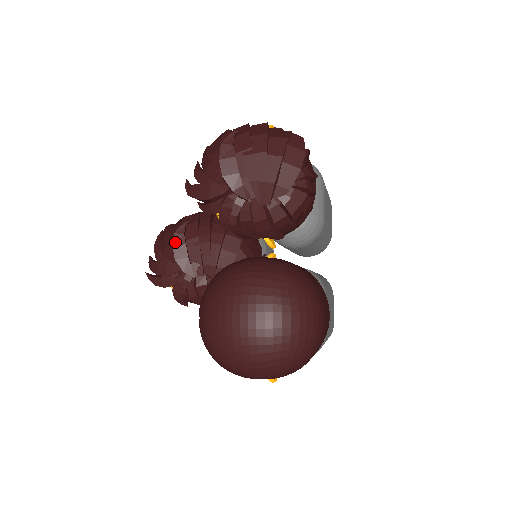
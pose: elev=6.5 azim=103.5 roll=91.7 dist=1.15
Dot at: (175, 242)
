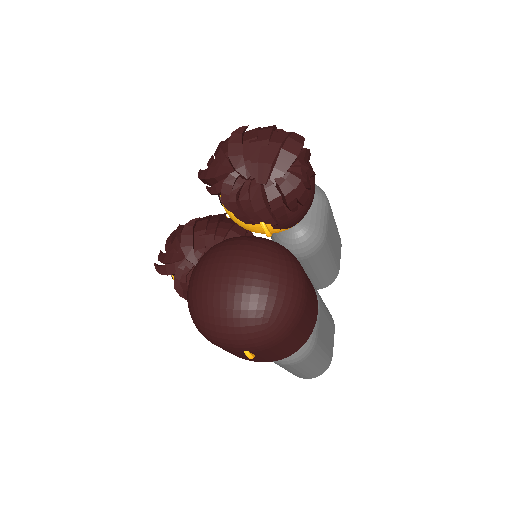
Dot at: (184, 232)
